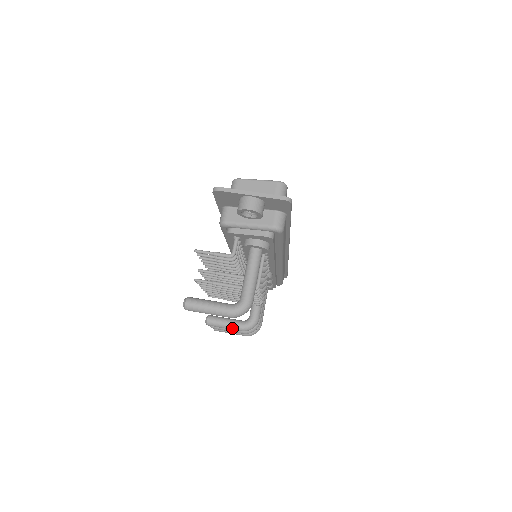
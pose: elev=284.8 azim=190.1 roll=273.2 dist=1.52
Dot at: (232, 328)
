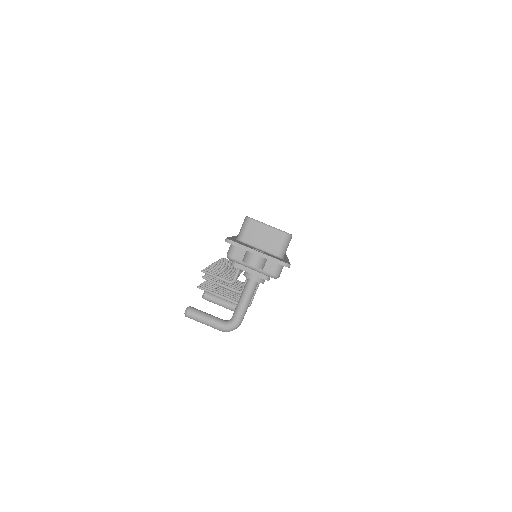
Dot at: (224, 307)
